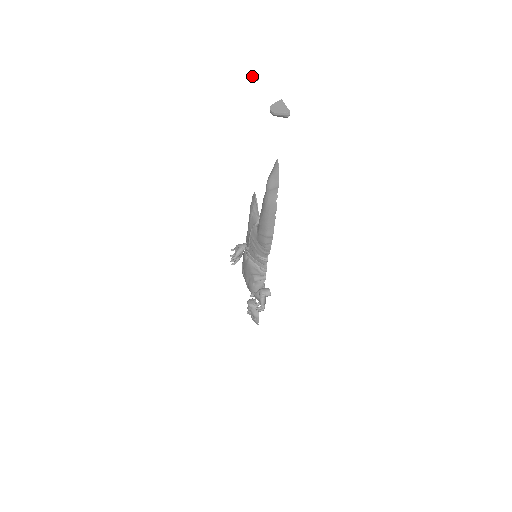
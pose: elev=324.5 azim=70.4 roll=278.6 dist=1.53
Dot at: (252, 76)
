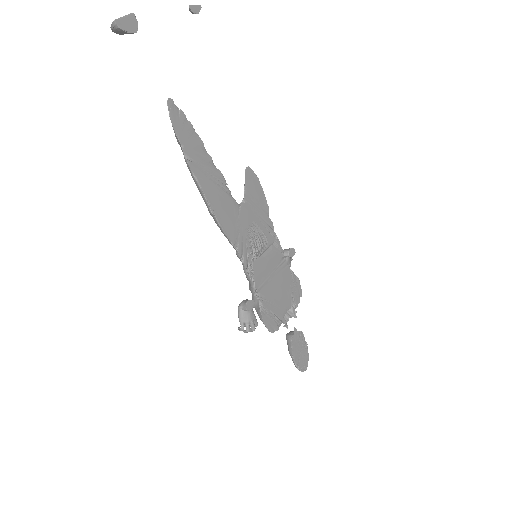
Dot at: (192, 11)
